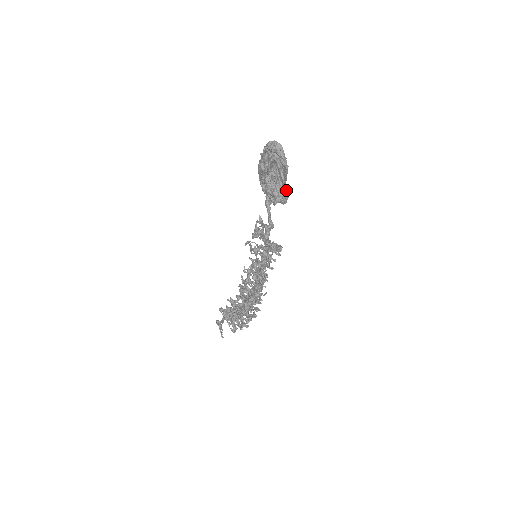
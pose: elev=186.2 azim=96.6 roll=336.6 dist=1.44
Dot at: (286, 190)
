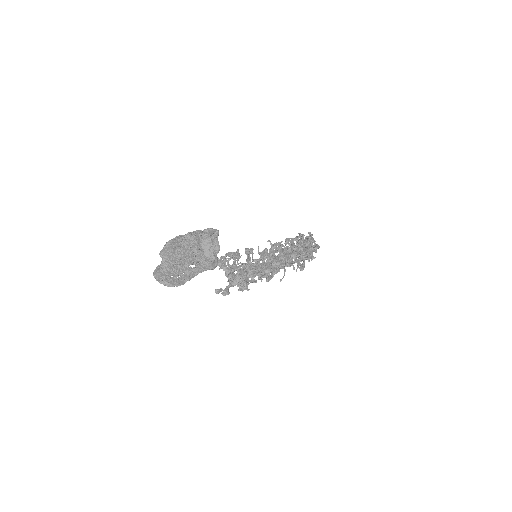
Dot at: occluded
